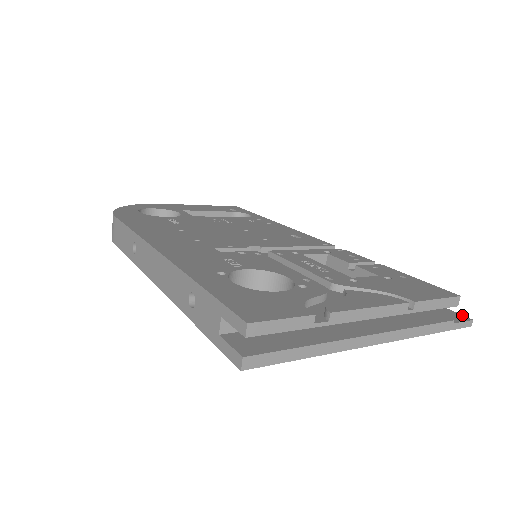
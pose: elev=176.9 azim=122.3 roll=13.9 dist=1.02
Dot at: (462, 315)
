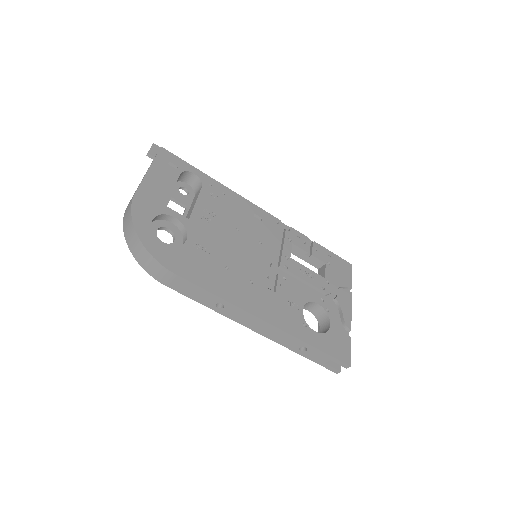
Dot at: occluded
